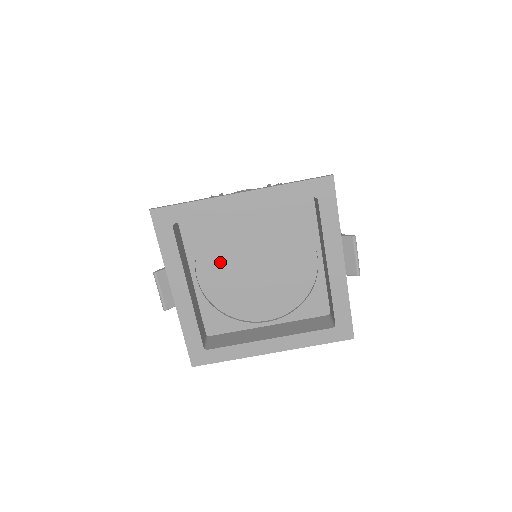
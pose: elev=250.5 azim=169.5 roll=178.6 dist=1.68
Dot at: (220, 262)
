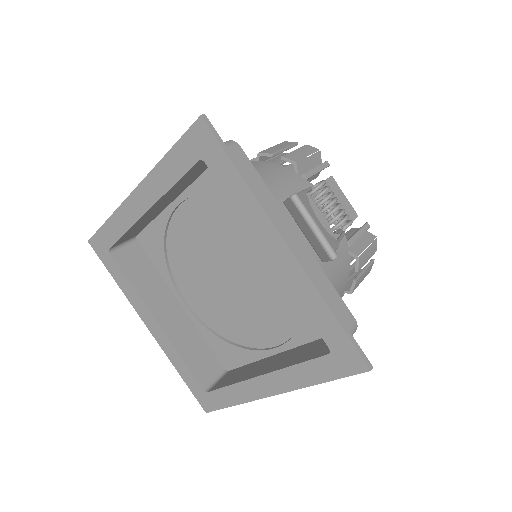
Dot at: (195, 278)
